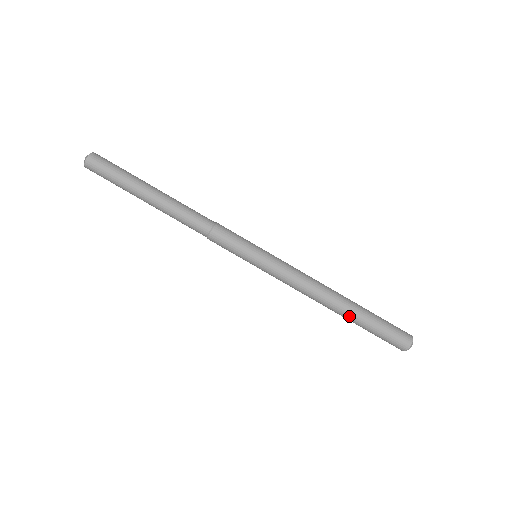
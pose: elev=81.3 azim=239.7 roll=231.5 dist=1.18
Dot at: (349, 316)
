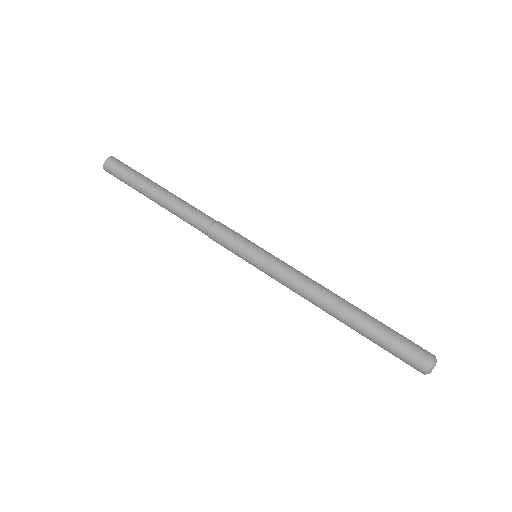
Dot at: (361, 317)
